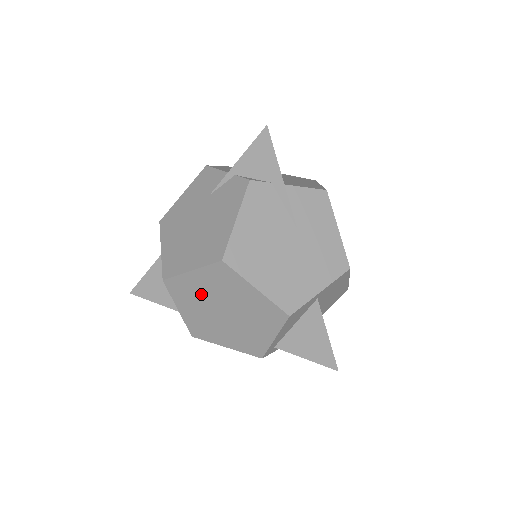
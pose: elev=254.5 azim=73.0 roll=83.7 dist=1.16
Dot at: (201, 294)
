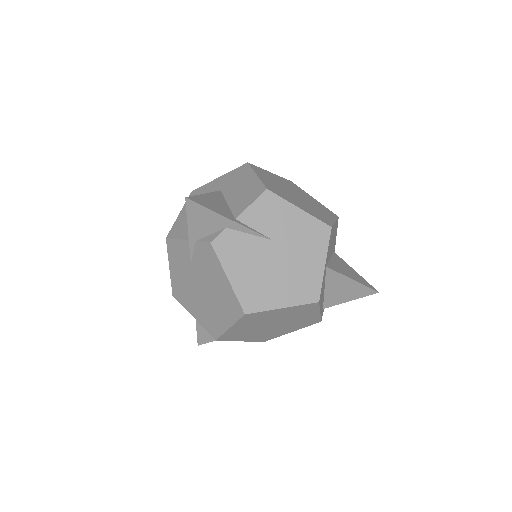
Dot at: (248, 330)
